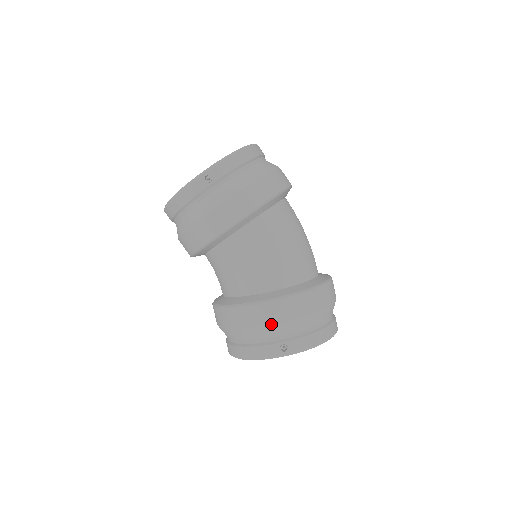
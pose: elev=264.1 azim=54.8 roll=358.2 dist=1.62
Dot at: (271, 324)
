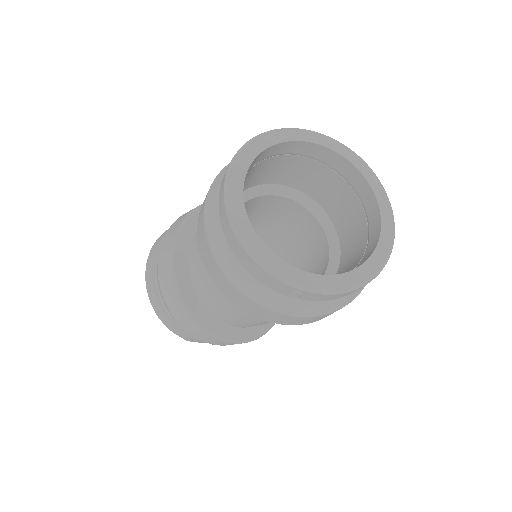
Dot at: occluded
